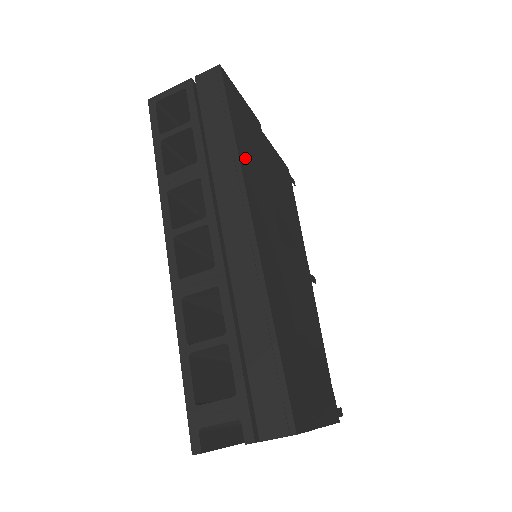
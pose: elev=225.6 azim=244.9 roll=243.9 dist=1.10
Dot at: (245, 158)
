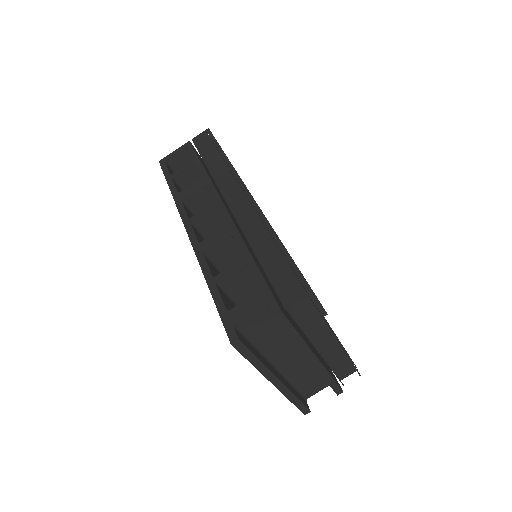
Dot at: occluded
